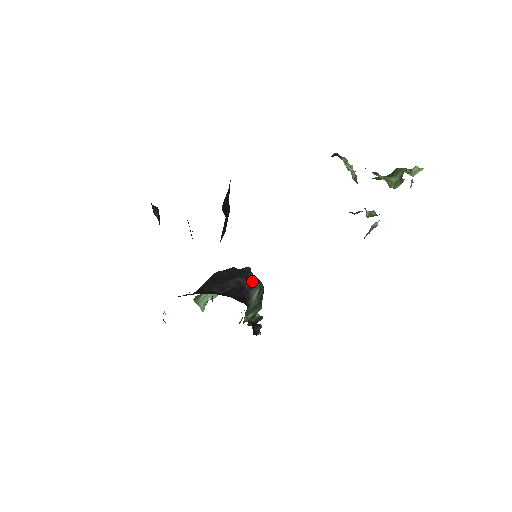
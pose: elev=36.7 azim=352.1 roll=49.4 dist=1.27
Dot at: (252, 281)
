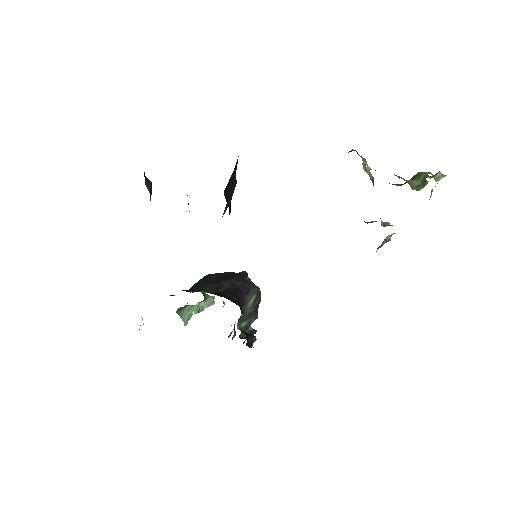
Dot at: (249, 285)
